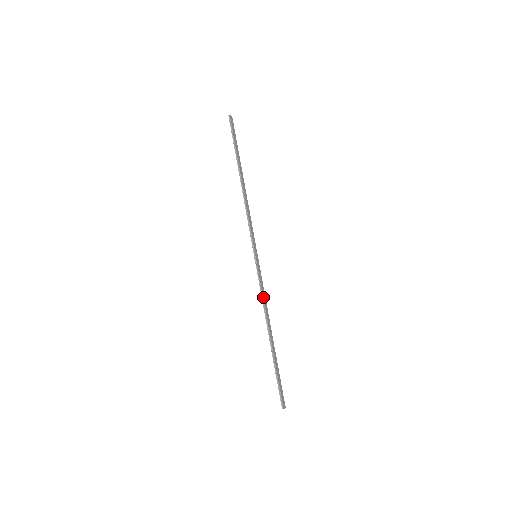
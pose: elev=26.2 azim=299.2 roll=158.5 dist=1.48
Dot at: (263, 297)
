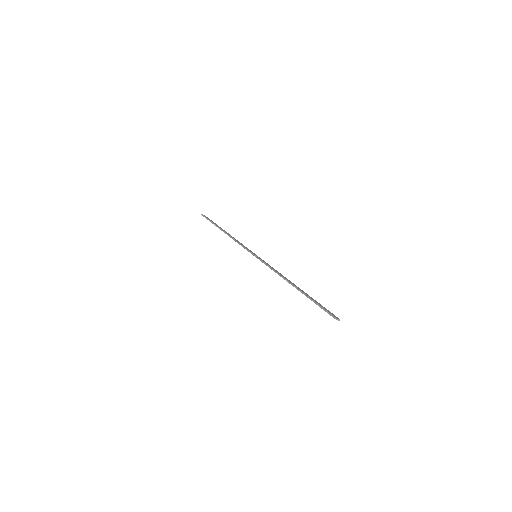
Dot at: (274, 270)
